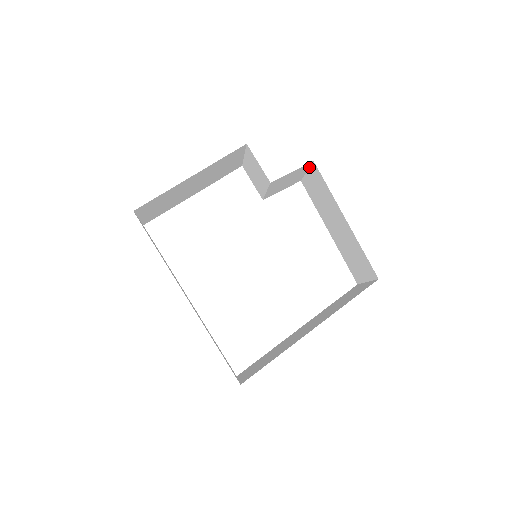
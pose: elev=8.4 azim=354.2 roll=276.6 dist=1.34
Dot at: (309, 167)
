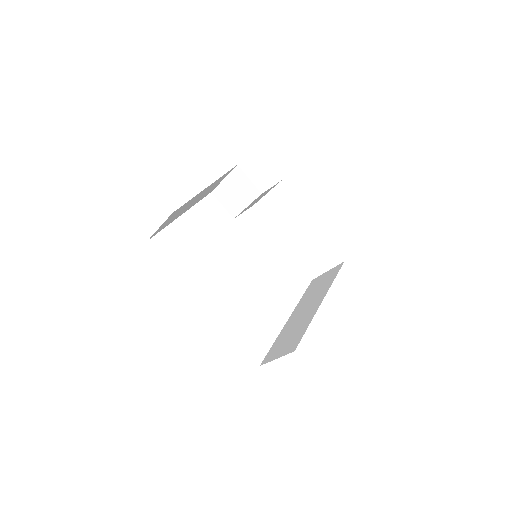
Dot at: (273, 188)
